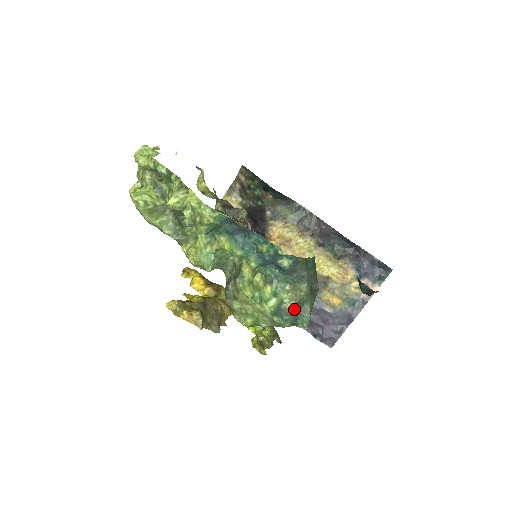
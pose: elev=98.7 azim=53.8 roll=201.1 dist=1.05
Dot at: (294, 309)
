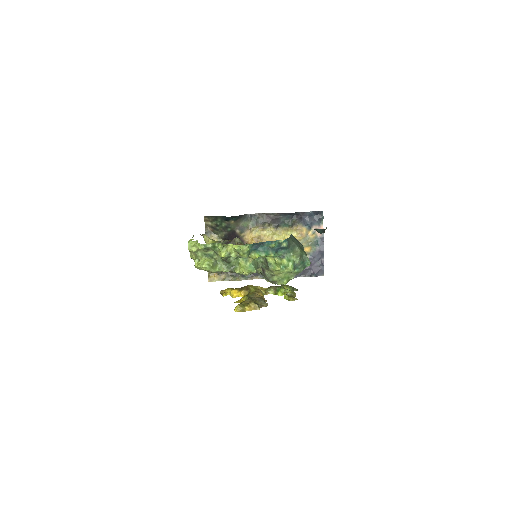
Dot at: (300, 261)
